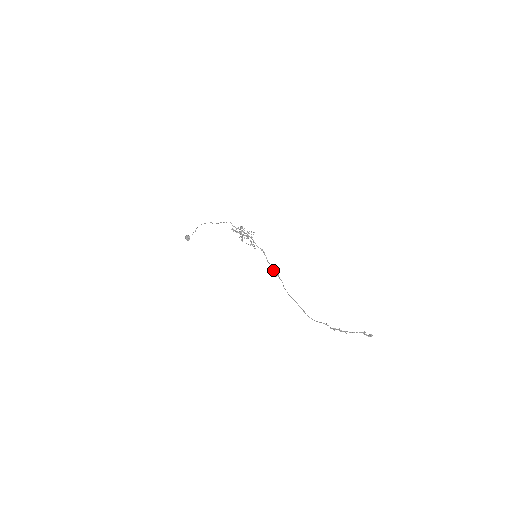
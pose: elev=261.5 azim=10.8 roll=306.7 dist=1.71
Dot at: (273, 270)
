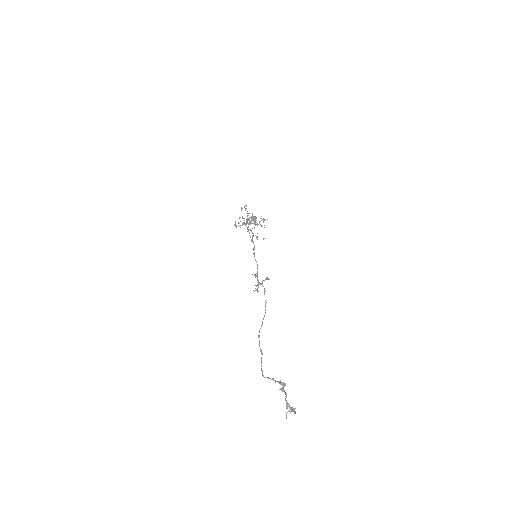
Dot at: occluded
